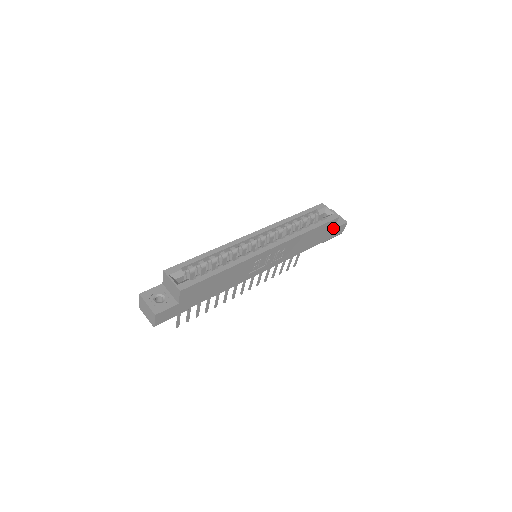
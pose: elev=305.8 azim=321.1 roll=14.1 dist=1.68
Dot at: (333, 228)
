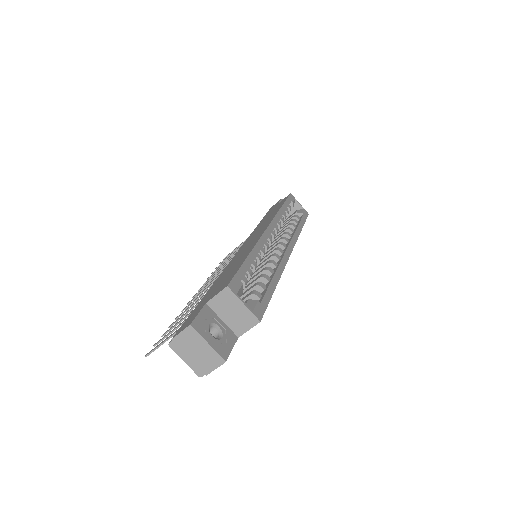
Dot at: occluded
